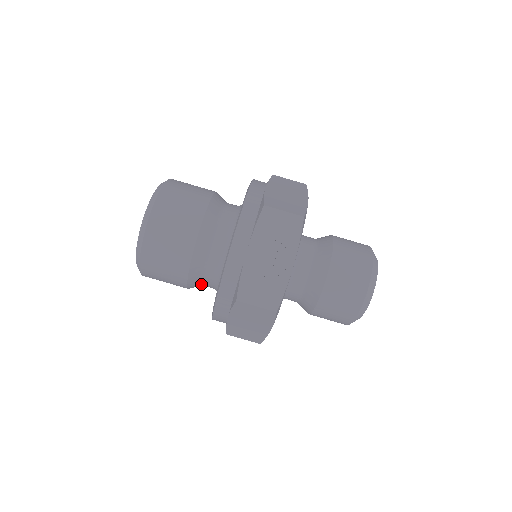
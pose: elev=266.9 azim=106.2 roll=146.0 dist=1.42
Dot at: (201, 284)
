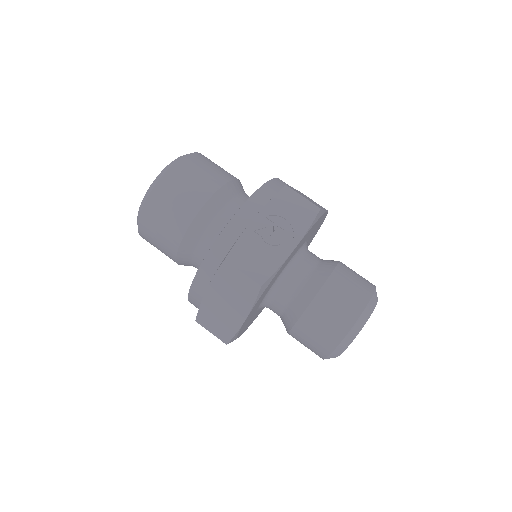
Dot at: (192, 257)
